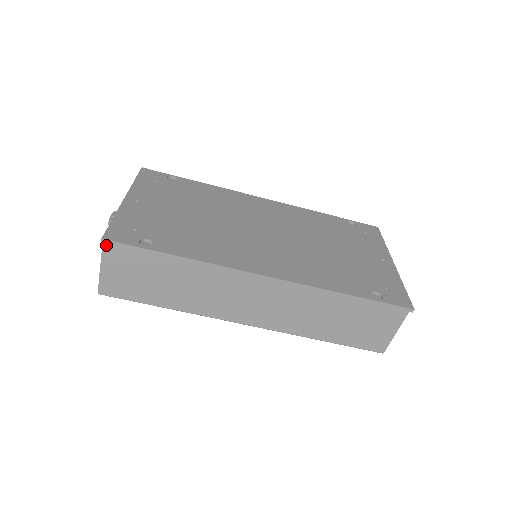
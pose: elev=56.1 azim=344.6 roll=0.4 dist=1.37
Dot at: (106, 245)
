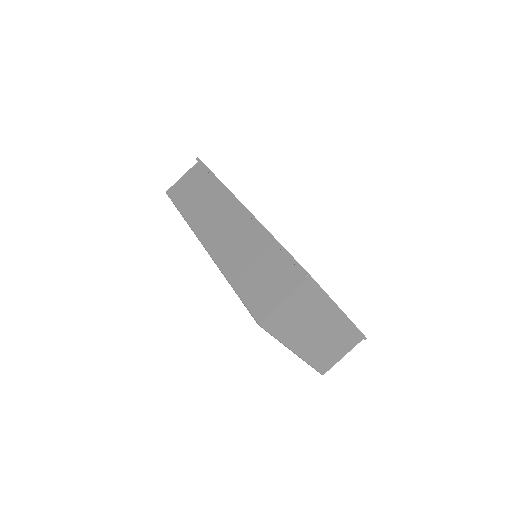
Dot at: (196, 165)
